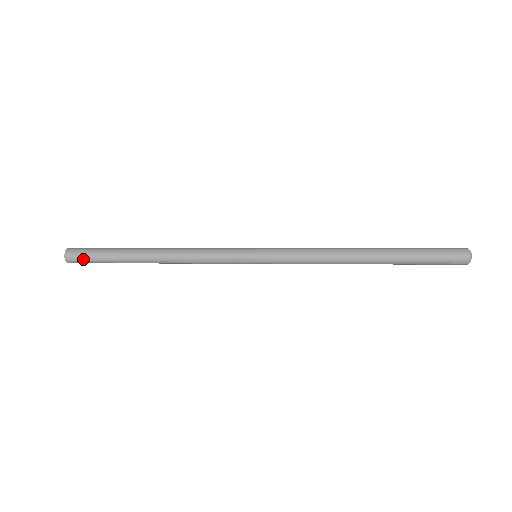
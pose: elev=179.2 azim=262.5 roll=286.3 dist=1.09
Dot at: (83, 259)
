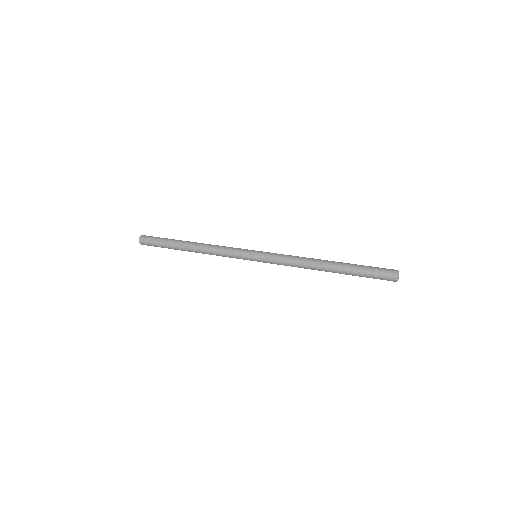
Dot at: (150, 242)
